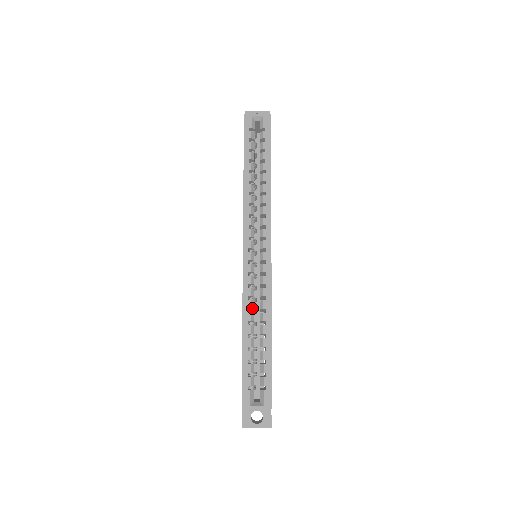
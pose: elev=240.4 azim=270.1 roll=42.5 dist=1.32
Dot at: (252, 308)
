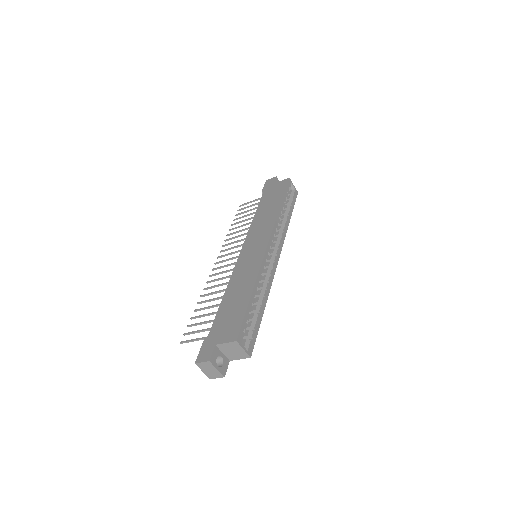
Dot at: occluded
